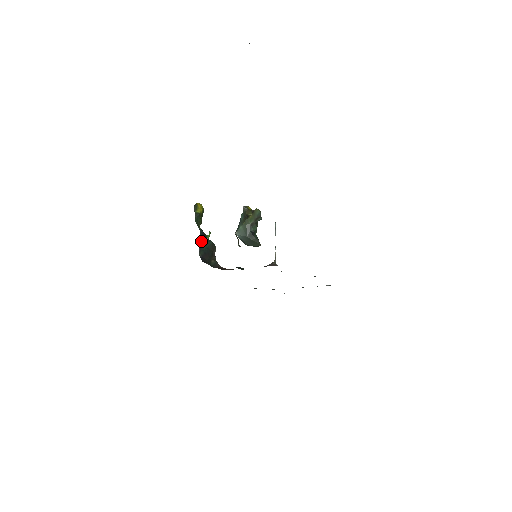
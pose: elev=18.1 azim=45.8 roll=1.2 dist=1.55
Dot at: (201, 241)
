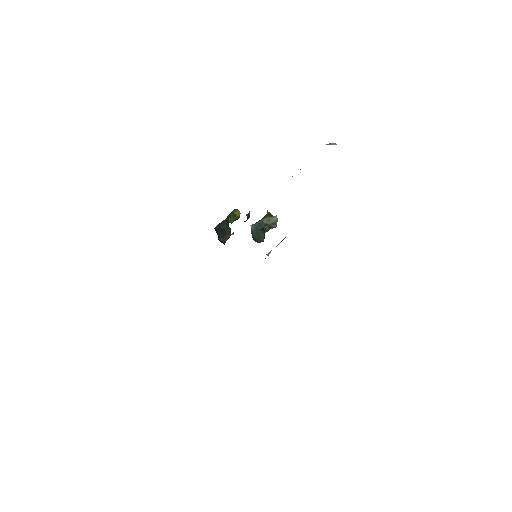
Dot at: (223, 222)
